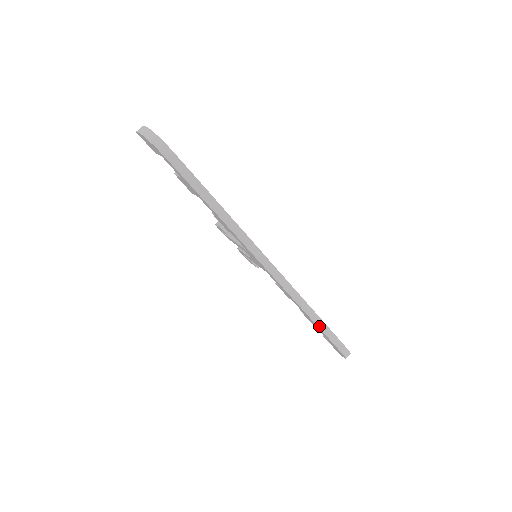
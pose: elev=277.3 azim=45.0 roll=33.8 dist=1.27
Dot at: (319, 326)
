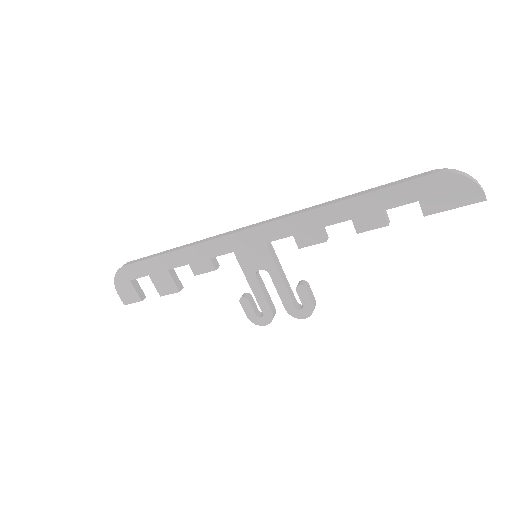
Dot at: (359, 195)
